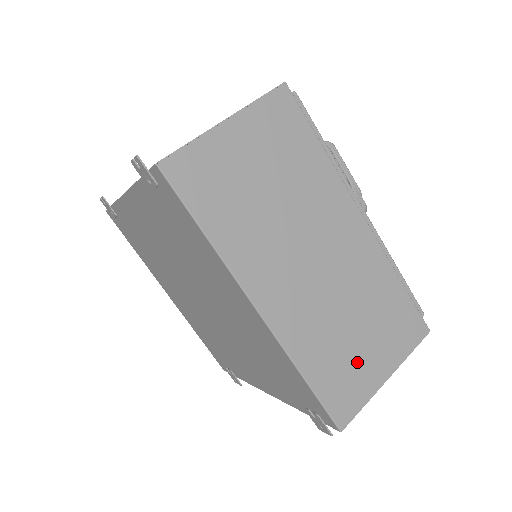
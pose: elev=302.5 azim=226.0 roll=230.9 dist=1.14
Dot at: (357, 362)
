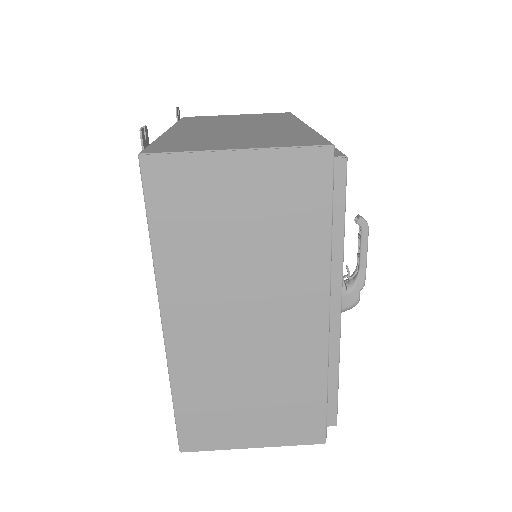
Dot at: (231, 418)
